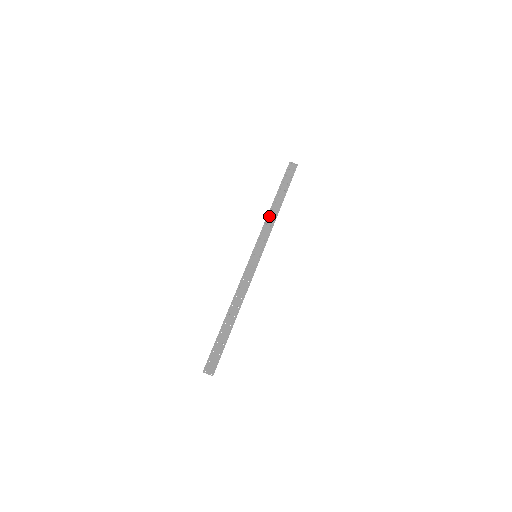
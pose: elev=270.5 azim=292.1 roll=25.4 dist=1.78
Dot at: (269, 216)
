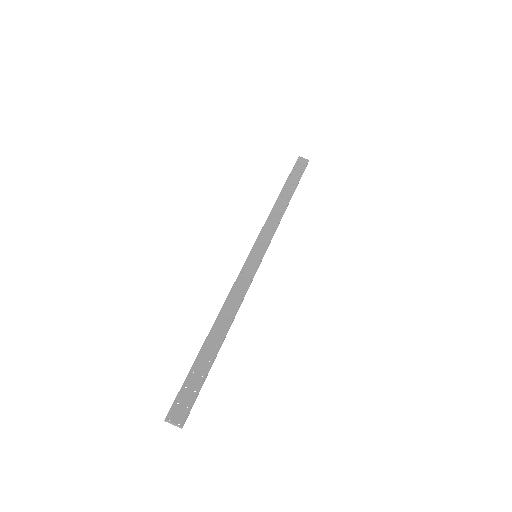
Dot at: (274, 211)
